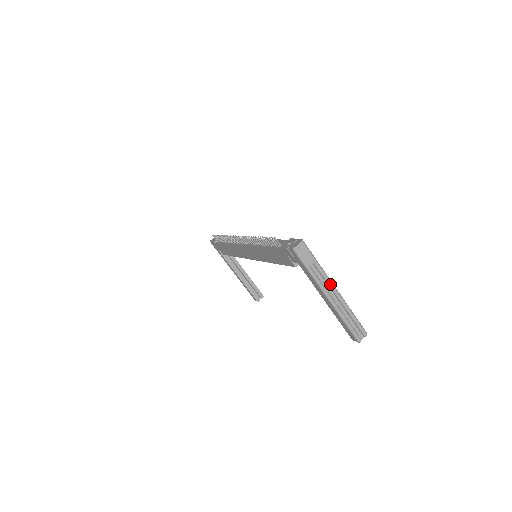
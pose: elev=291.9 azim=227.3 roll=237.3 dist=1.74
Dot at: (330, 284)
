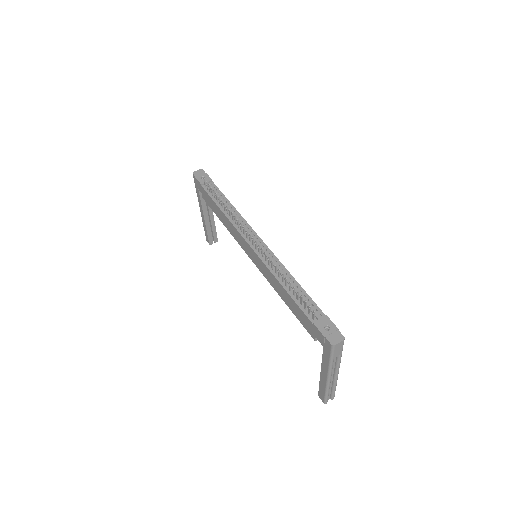
Dot at: (338, 369)
